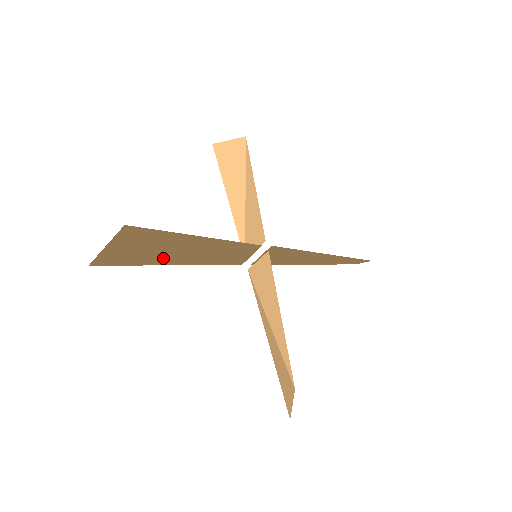
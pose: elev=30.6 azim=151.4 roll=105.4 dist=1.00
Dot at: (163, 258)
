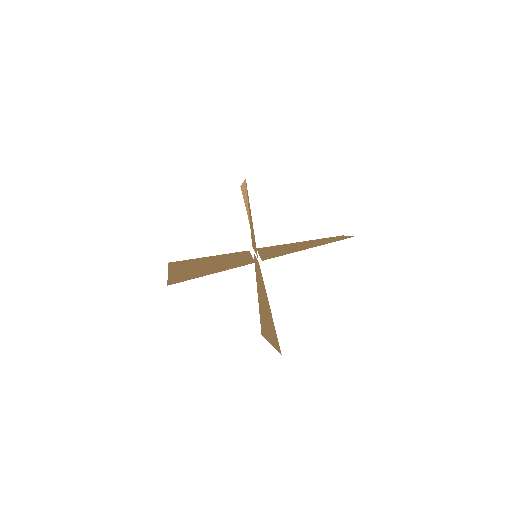
Dot at: (202, 272)
